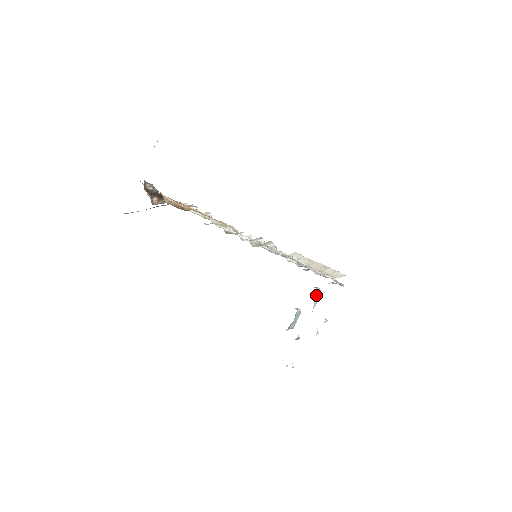
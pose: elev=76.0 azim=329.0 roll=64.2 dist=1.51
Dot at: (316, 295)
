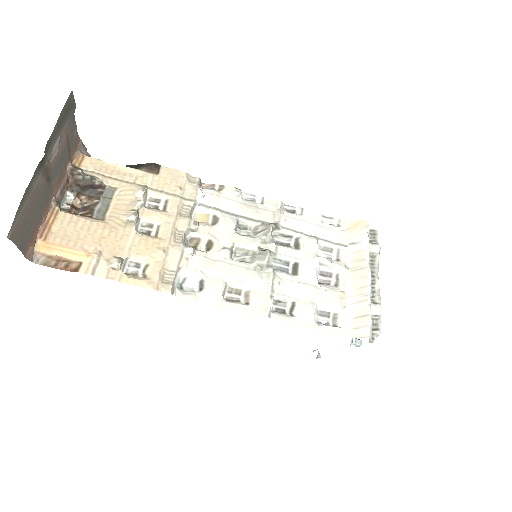
Dot at: occluded
